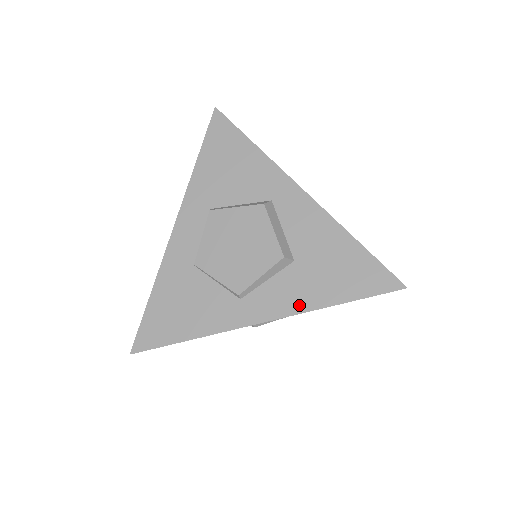
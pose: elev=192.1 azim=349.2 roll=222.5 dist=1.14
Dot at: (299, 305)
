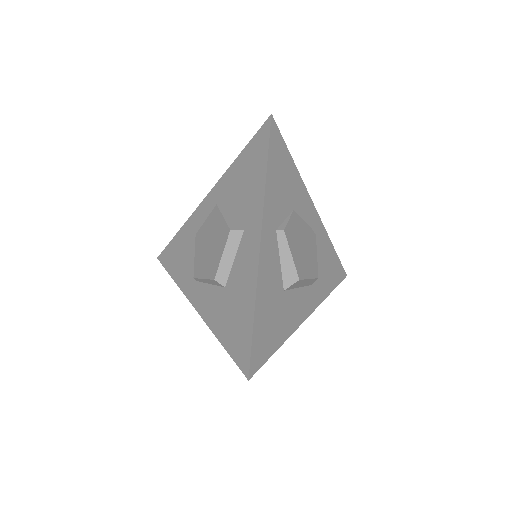
Dot at: (209, 318)
